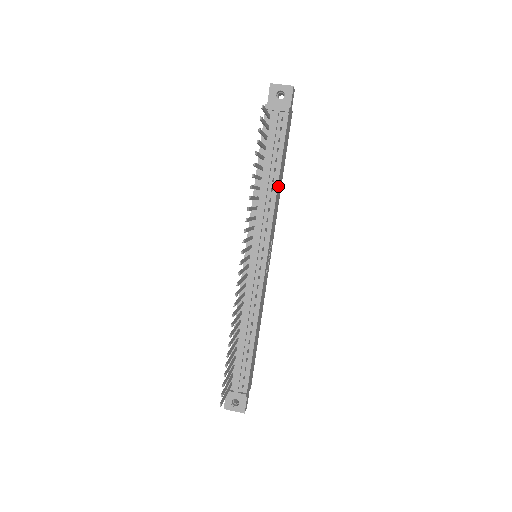
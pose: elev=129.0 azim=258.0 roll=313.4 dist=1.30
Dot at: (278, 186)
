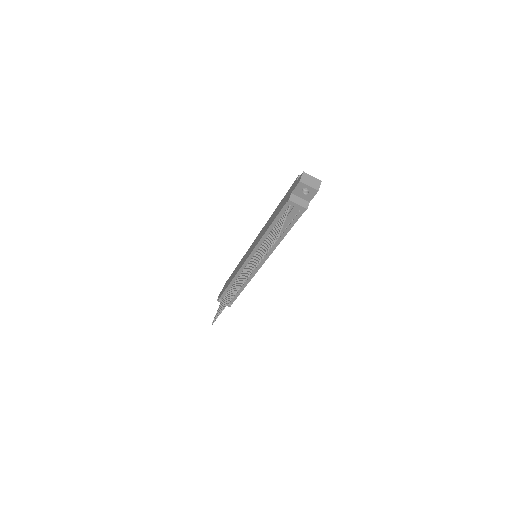
Dot at: occluded
